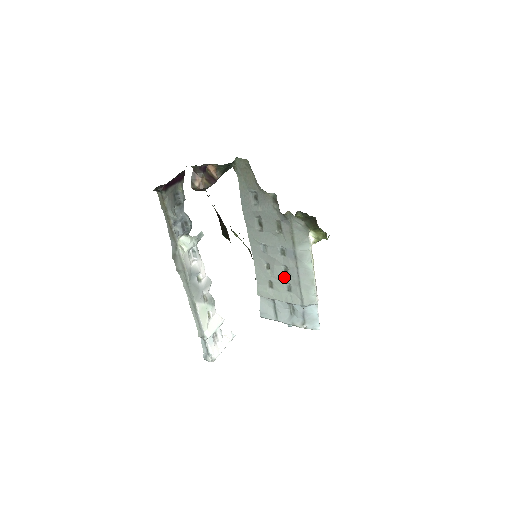
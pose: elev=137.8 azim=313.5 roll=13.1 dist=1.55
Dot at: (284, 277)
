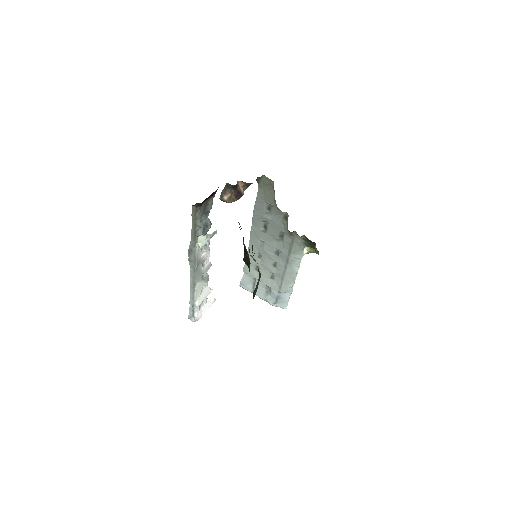
Dot at: (271, 268)
